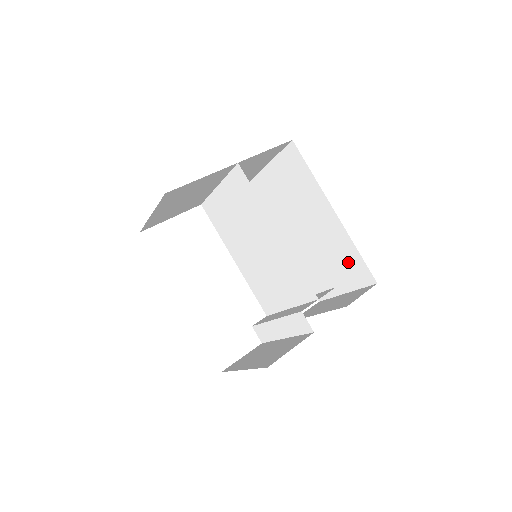
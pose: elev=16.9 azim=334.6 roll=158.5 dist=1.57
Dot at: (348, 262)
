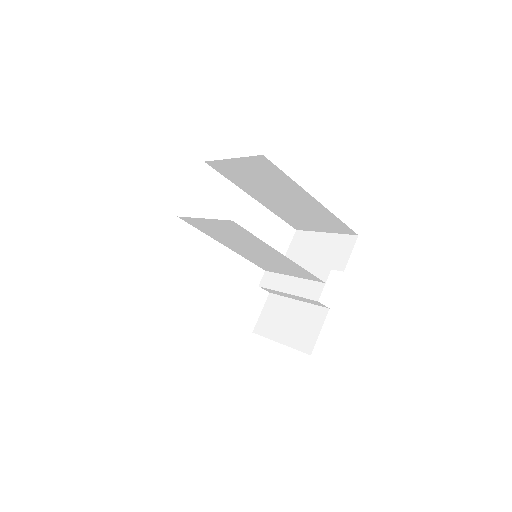
Dot at: (329, 222)
